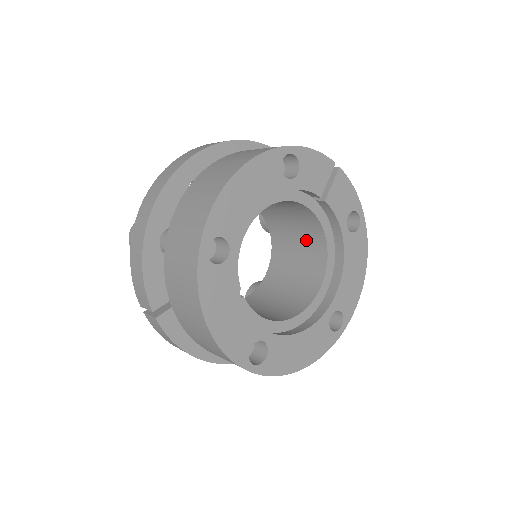
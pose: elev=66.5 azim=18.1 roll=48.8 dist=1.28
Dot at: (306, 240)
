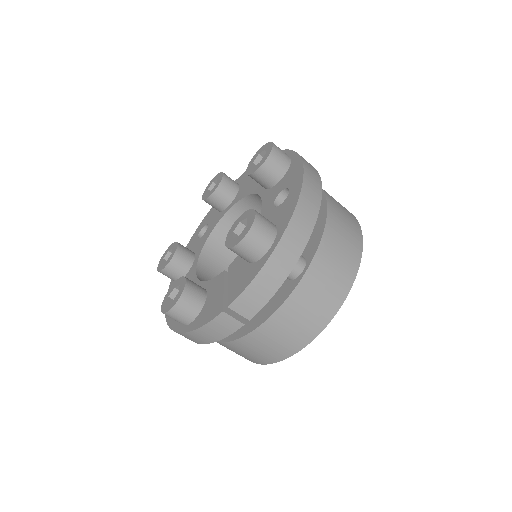
Dot at: occluded
